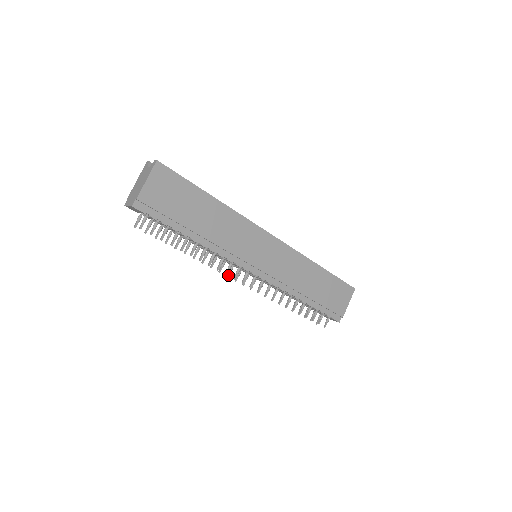
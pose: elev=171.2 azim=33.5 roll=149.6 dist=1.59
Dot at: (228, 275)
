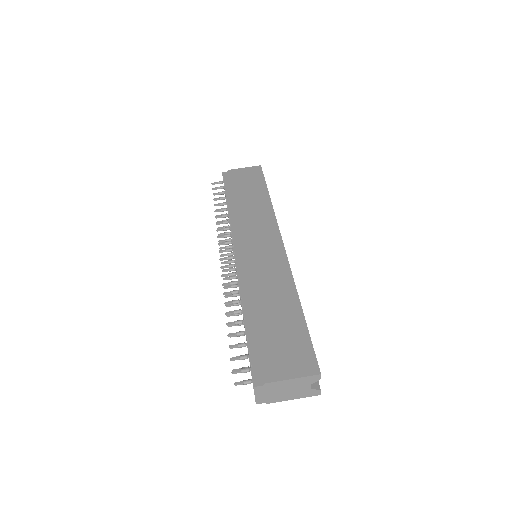
Dot at: (222, 255)
